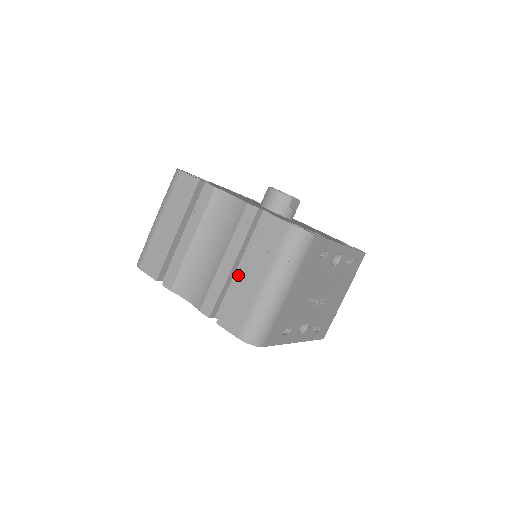
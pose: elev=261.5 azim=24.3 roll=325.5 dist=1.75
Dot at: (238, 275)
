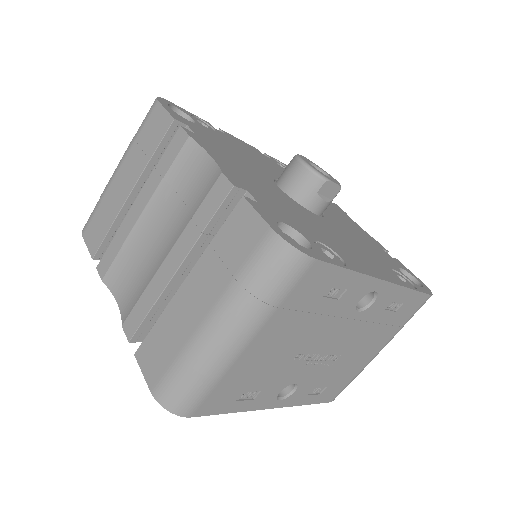
Dot at: (178, 290)
